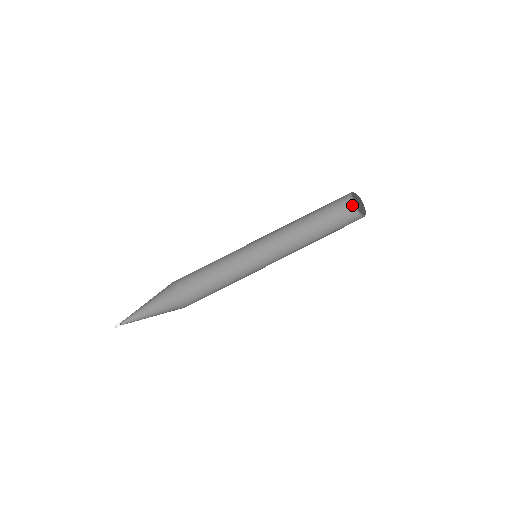
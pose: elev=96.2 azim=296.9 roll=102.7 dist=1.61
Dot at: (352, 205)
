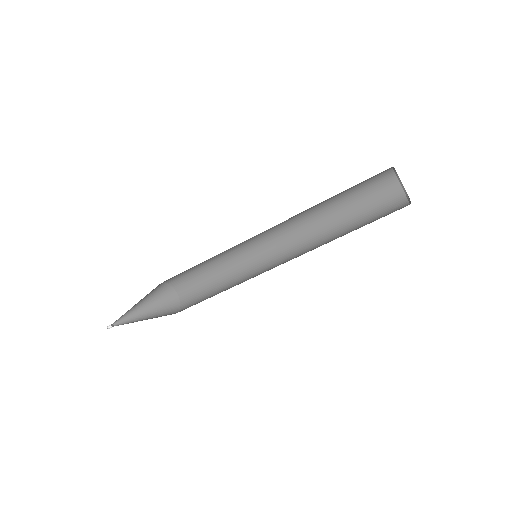
Dot at: (391, 170)
